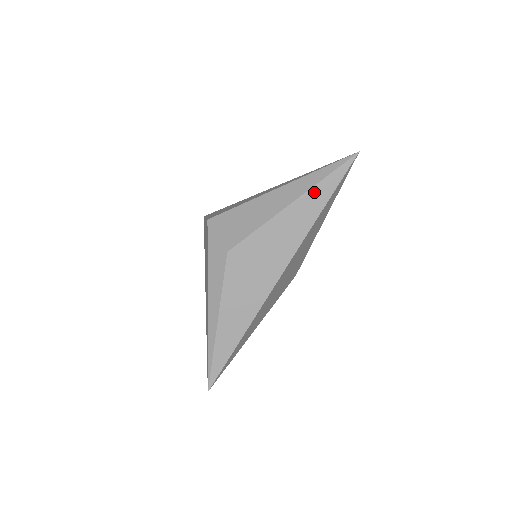
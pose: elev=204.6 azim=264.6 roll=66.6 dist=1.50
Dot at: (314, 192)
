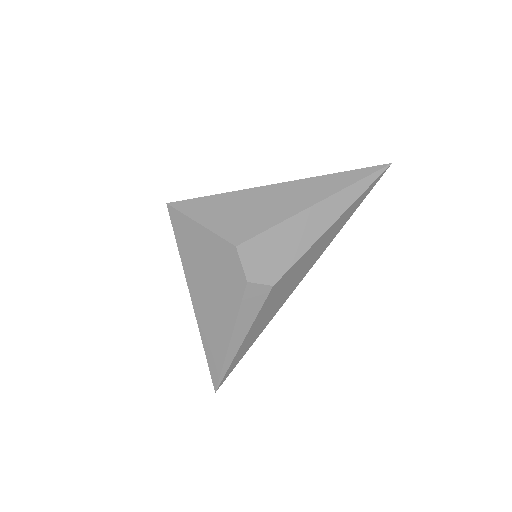
Dot at: (351, 208)
